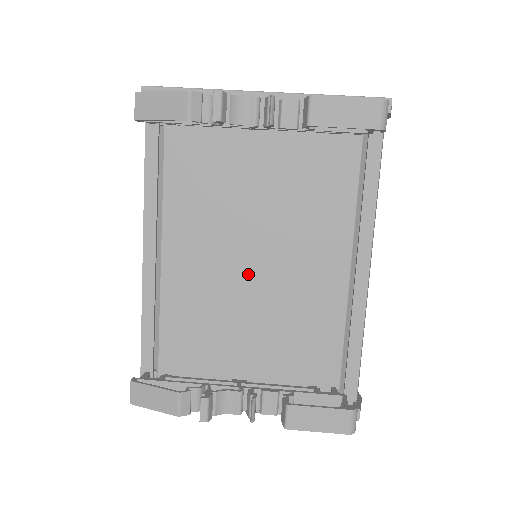
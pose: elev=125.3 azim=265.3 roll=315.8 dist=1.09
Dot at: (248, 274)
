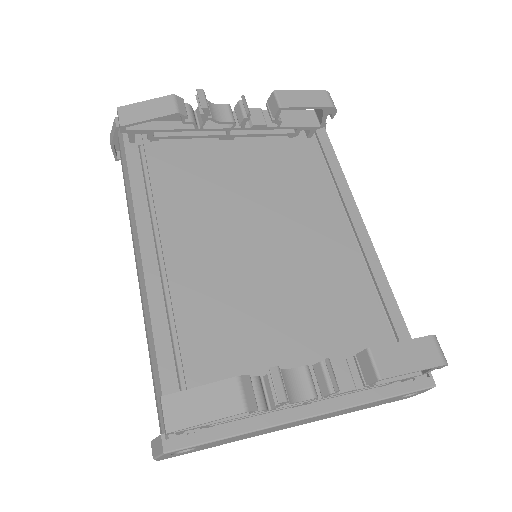
Dot at: (260, 259)
